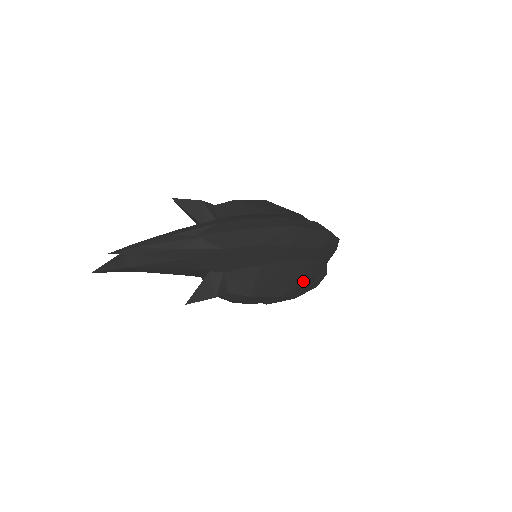
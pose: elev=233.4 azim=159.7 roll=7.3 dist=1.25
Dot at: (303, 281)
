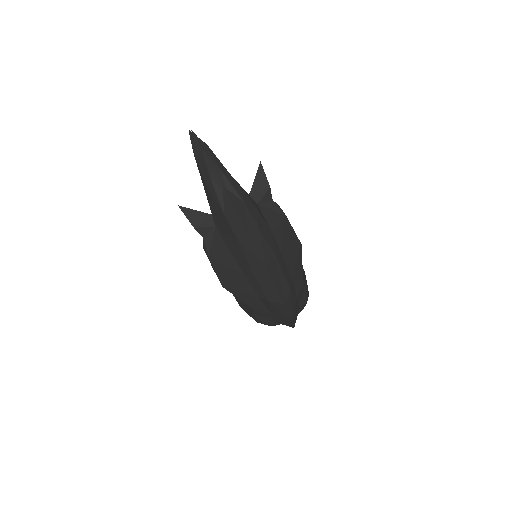
Dot at: (243, 300)
